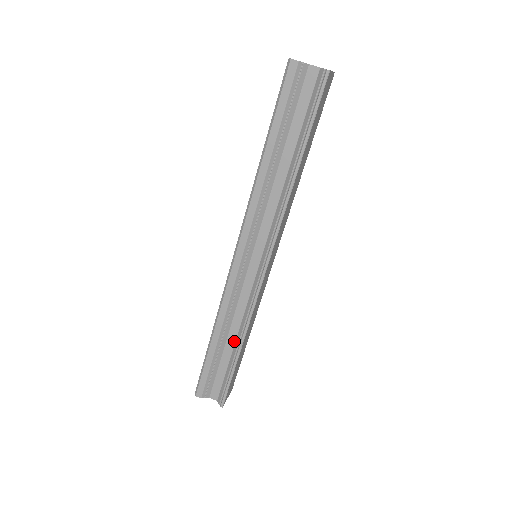
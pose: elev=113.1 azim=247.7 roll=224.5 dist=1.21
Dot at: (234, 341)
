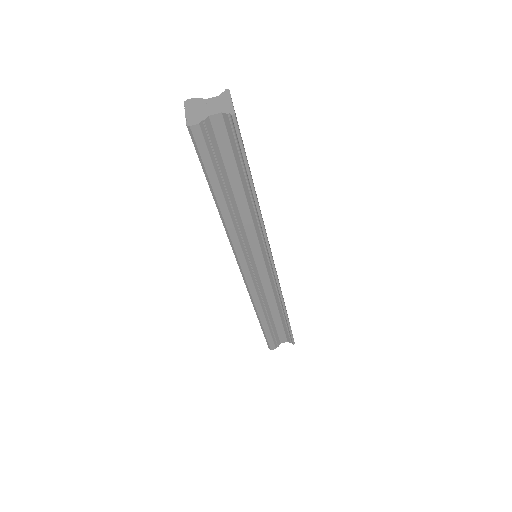
Dot at: (277, 310)
